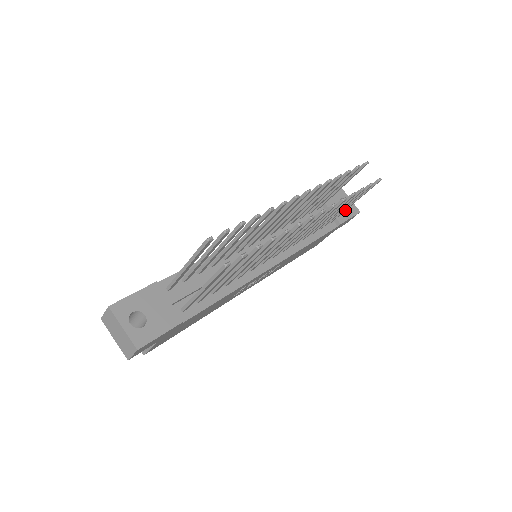
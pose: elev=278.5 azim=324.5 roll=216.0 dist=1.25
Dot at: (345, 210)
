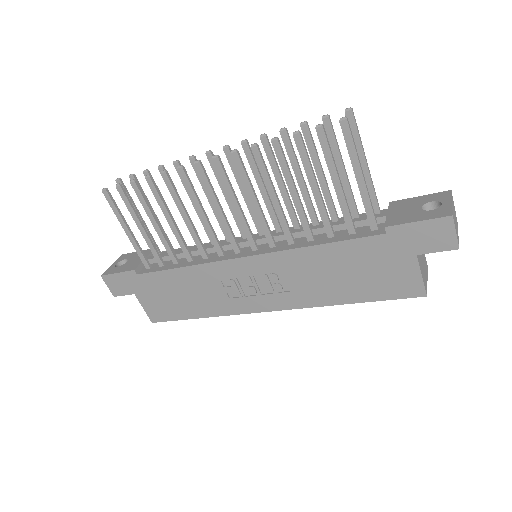
Dot at: (367, 196)
